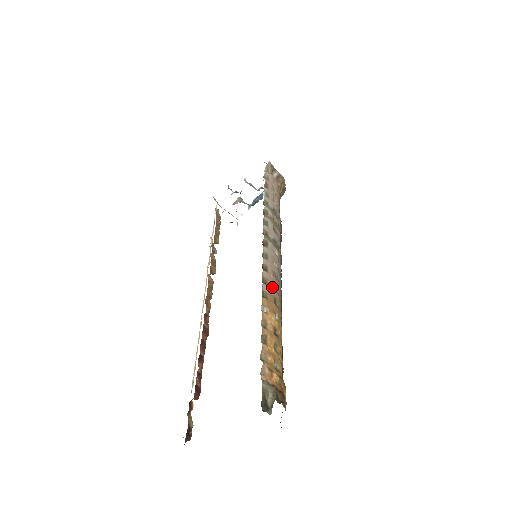
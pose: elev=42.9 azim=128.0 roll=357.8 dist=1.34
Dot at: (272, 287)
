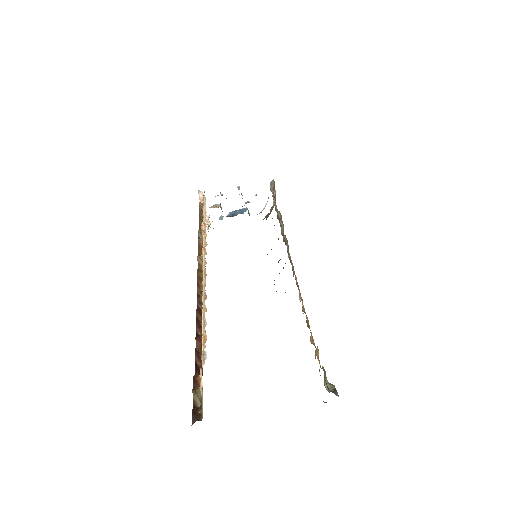
Dot at: occluded
